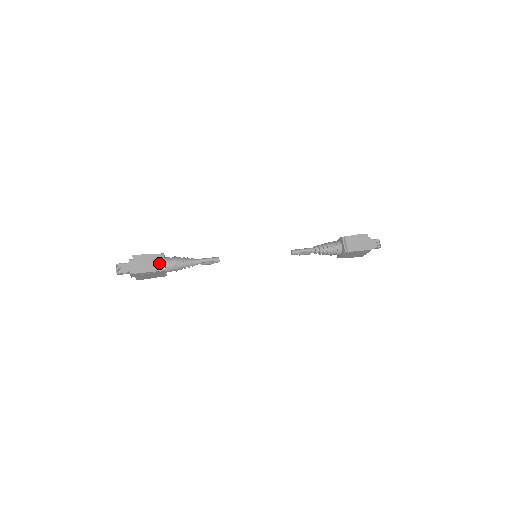
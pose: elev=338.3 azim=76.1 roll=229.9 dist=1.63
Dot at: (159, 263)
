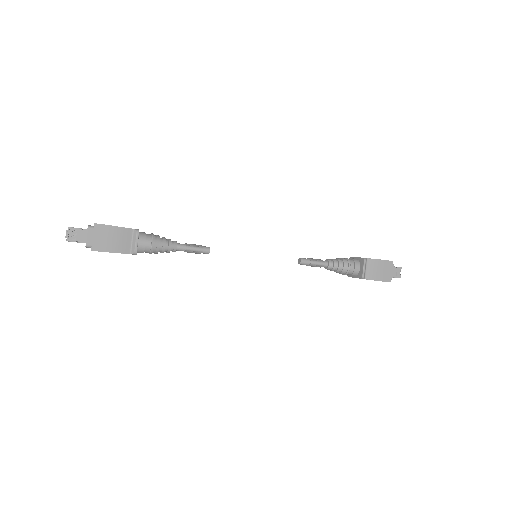
Dot at: (129, 242)
